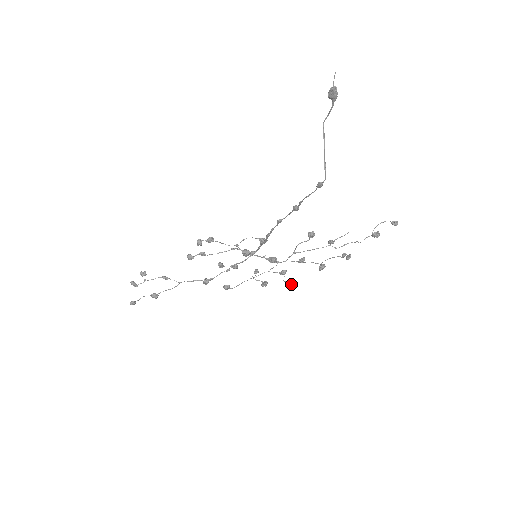
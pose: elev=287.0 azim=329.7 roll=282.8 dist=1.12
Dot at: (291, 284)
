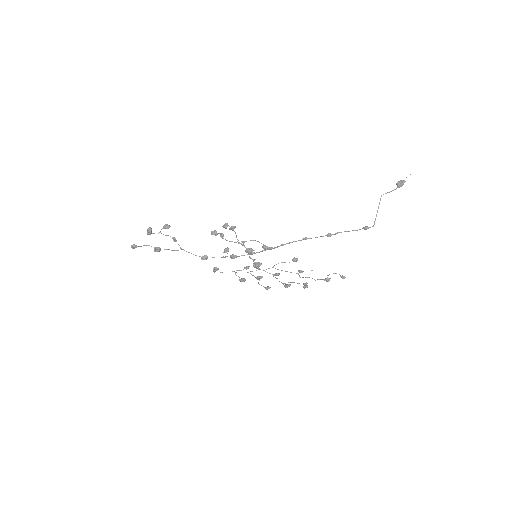
Dot at: (267, 288)
